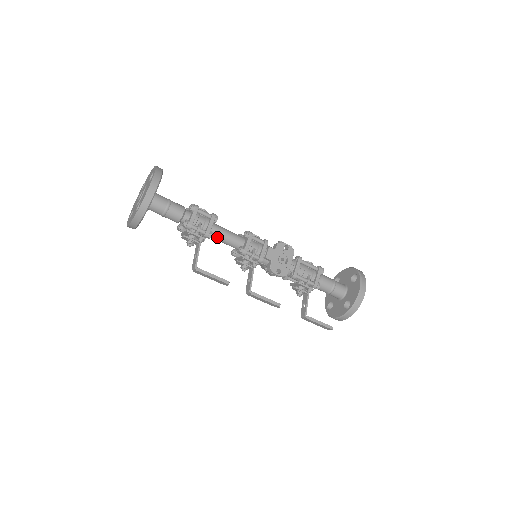
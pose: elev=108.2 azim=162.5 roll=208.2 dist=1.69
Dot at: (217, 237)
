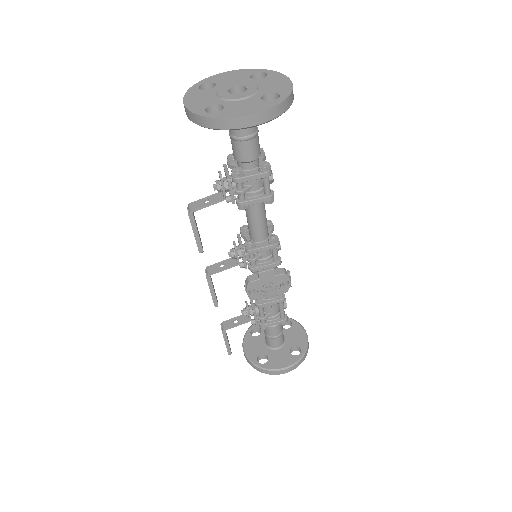
Dot at: (248, 210)
